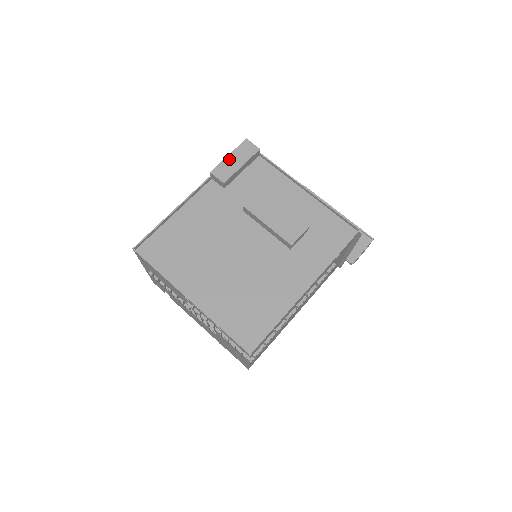
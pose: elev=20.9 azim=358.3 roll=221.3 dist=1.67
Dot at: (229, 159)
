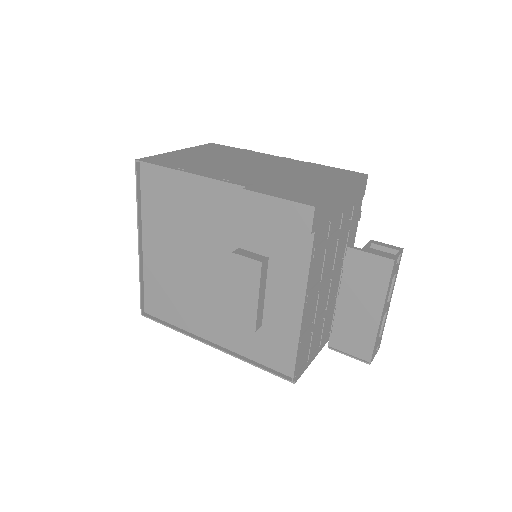
Dot at: (273, 202)
